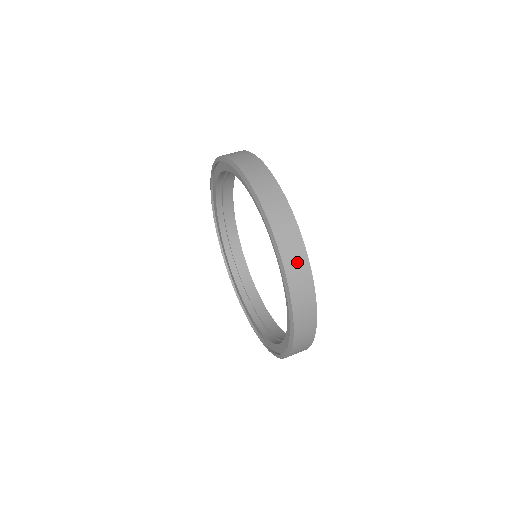
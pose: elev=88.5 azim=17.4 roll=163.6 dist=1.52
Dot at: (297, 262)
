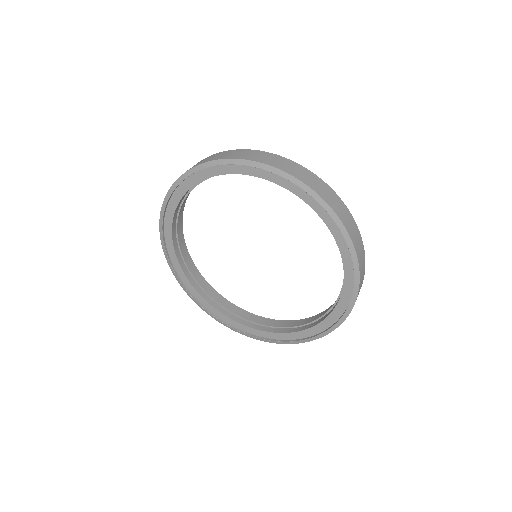
Dot at: (311, 179)
